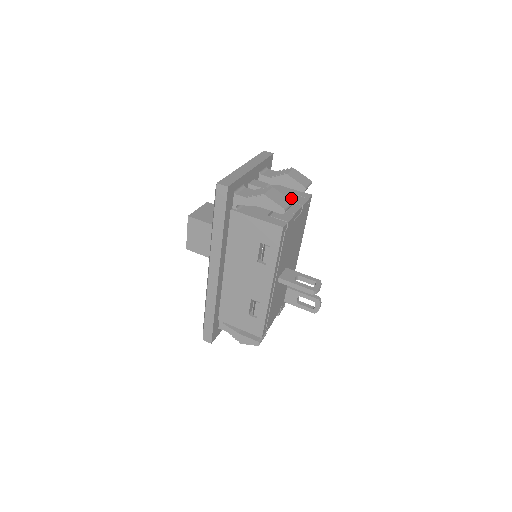
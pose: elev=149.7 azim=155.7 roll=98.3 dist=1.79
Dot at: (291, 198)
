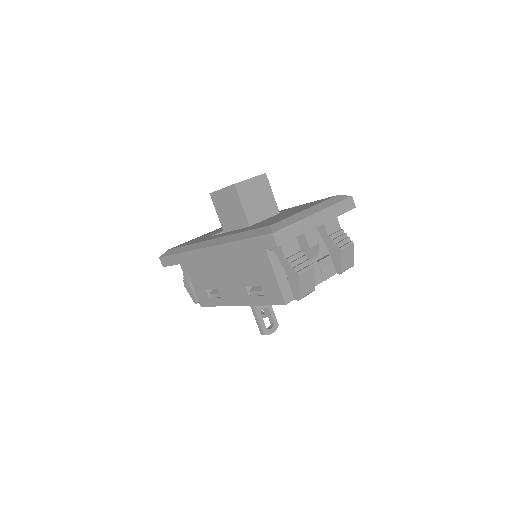
Dot at: (324, 263)
